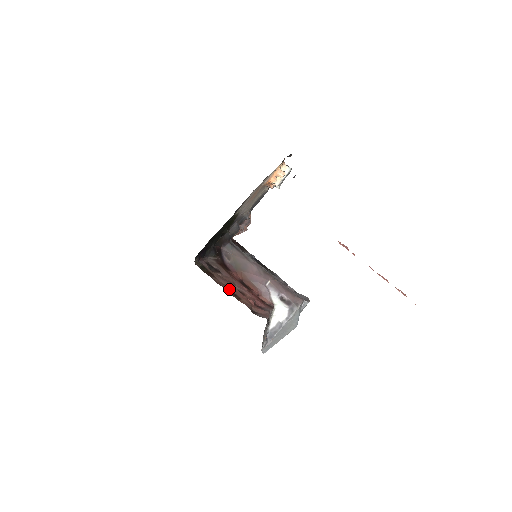
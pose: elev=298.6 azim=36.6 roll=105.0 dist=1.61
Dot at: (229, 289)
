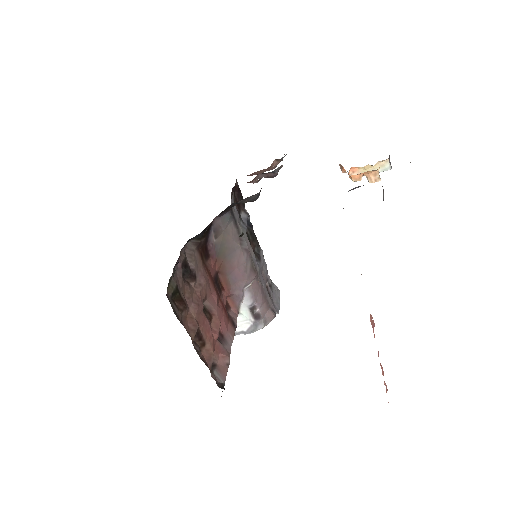
Dot at: (197, 331)
